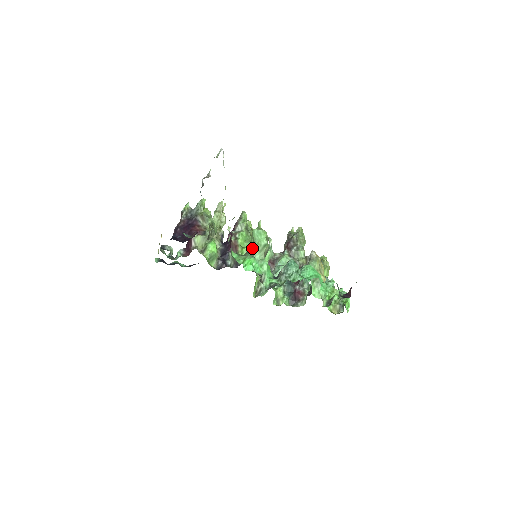
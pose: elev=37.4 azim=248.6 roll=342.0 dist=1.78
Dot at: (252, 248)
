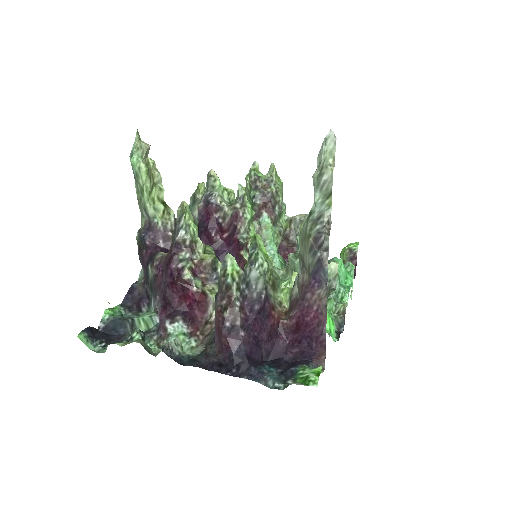
Dot at: occluded
